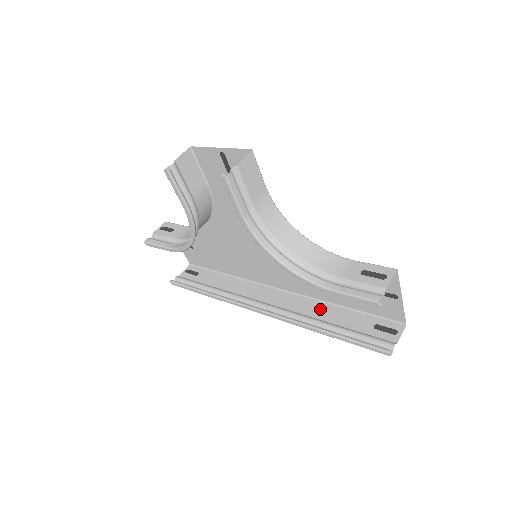
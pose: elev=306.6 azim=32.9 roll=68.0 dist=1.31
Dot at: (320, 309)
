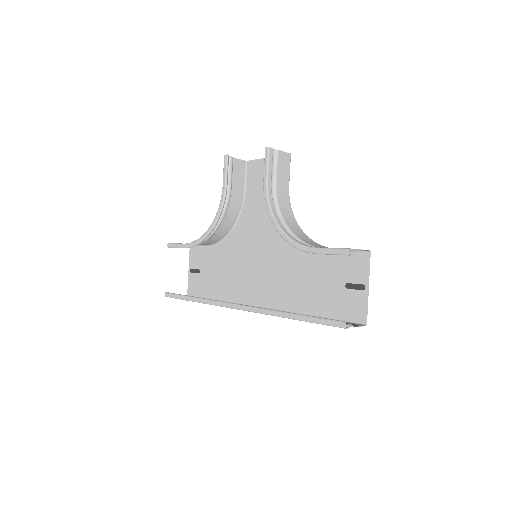
Dot at: occluded
